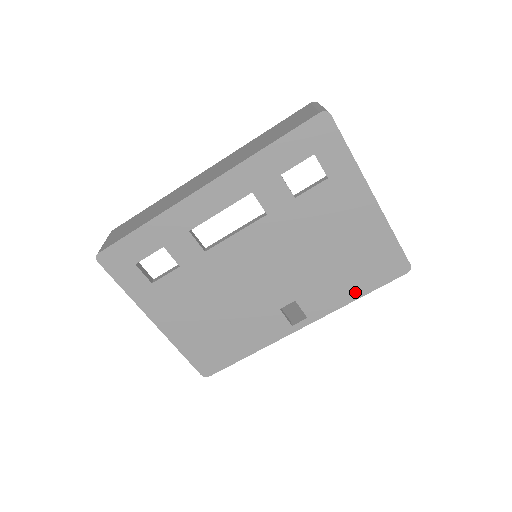
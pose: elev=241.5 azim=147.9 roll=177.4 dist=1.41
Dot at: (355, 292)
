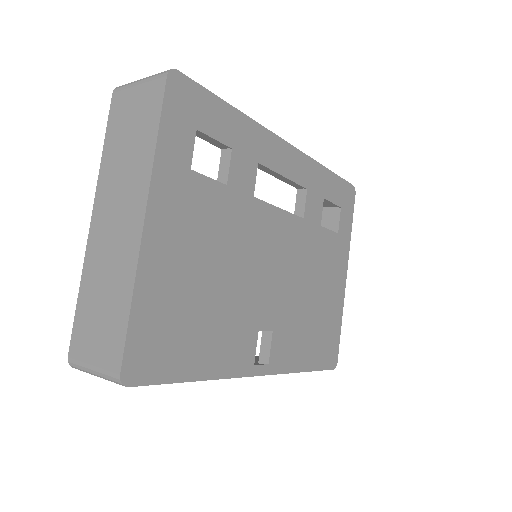
Dot at: (306, 361)
